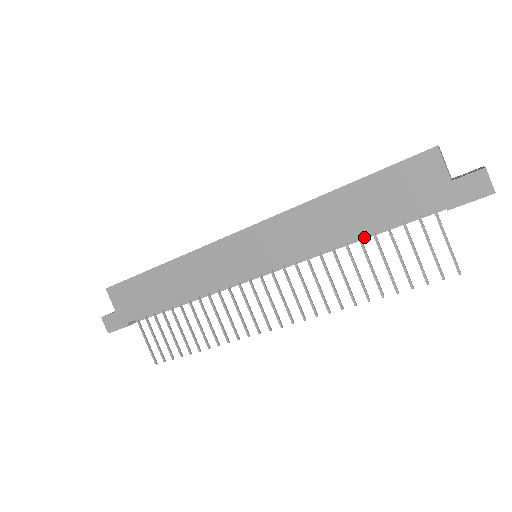
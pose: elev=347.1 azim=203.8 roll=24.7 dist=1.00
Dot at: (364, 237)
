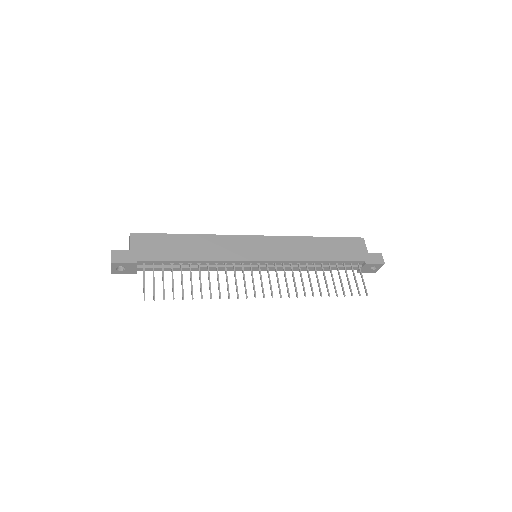
Dot at: (322, 266)
